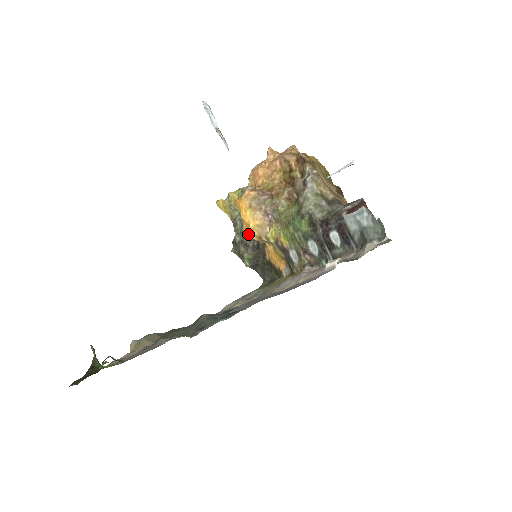
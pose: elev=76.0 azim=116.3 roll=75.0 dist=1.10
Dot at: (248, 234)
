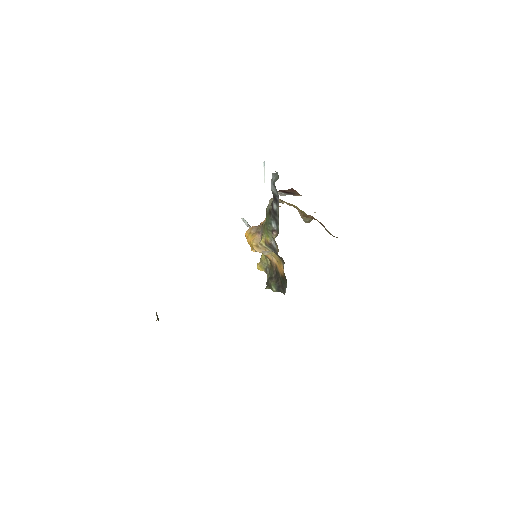
Dot at: (252, 248)
